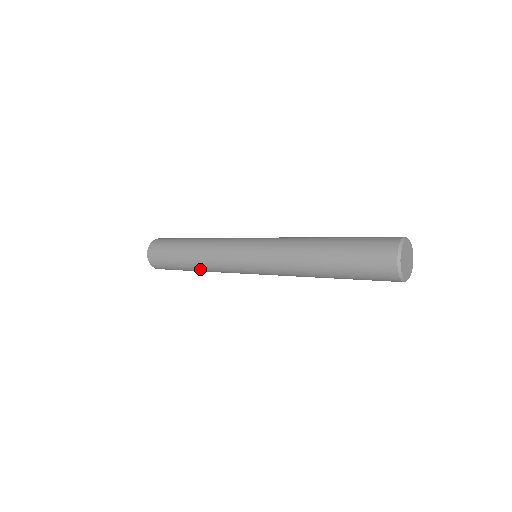
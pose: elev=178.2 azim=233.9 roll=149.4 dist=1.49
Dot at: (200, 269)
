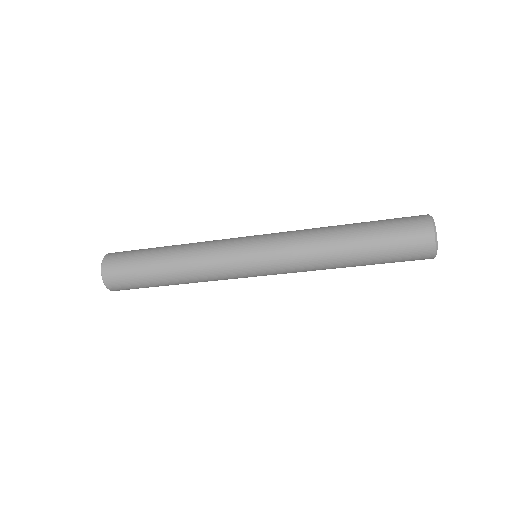
Dot at: (179, 267)
